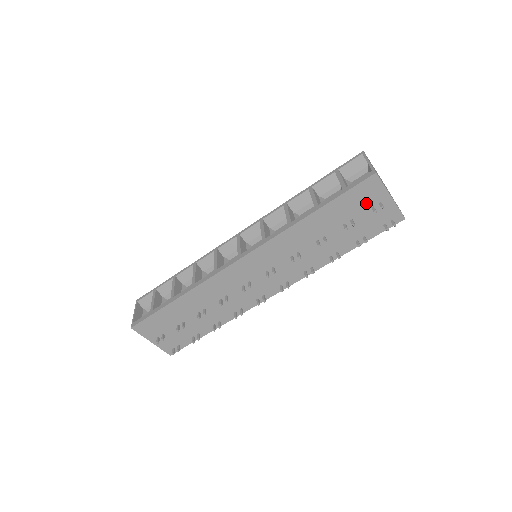
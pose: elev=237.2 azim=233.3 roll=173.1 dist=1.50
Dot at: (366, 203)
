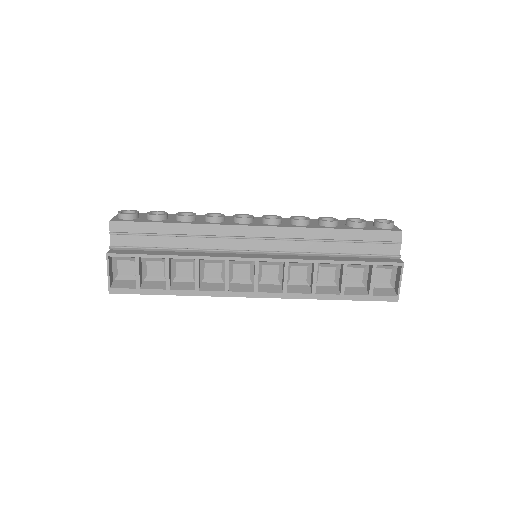
Dot at: occluded
